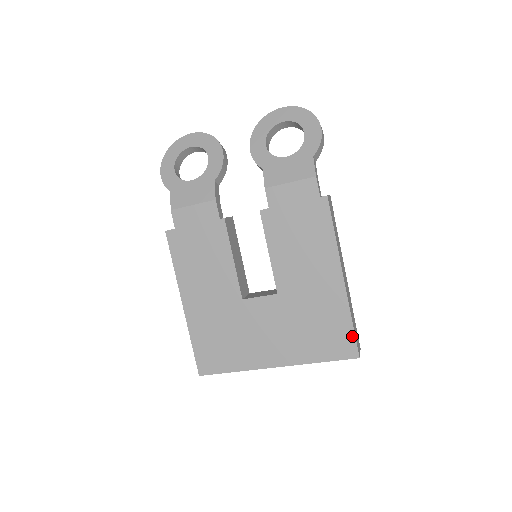
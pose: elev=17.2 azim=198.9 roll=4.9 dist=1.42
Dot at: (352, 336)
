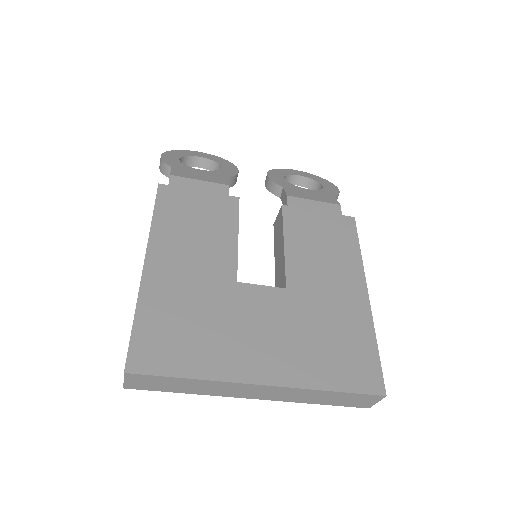
Dot at: (377, 363)
